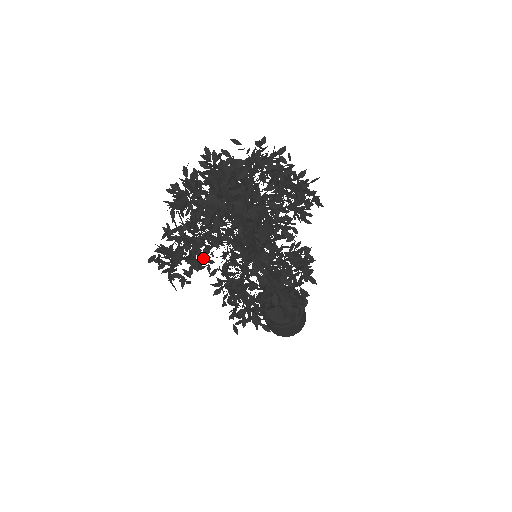
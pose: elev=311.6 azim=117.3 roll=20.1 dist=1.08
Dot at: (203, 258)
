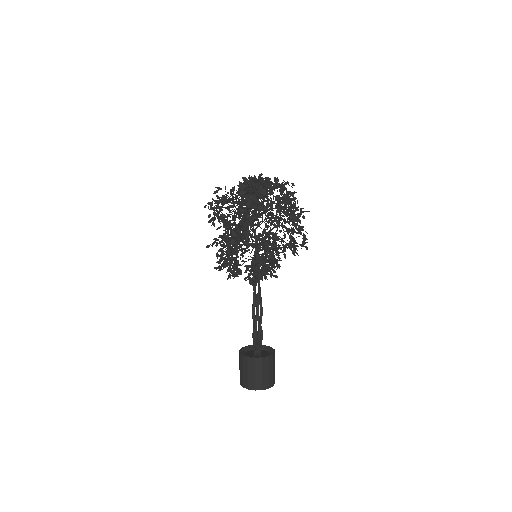
Dot at: occluded
